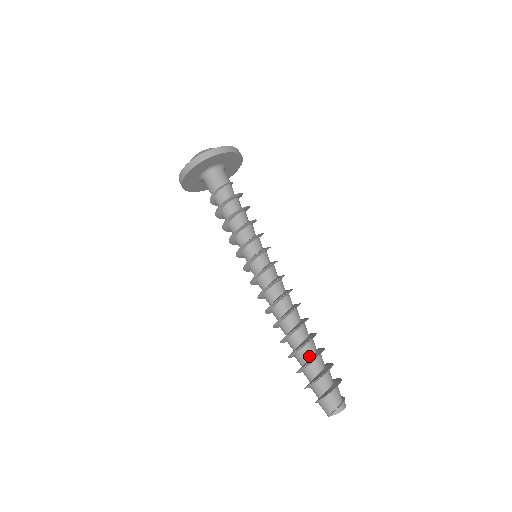
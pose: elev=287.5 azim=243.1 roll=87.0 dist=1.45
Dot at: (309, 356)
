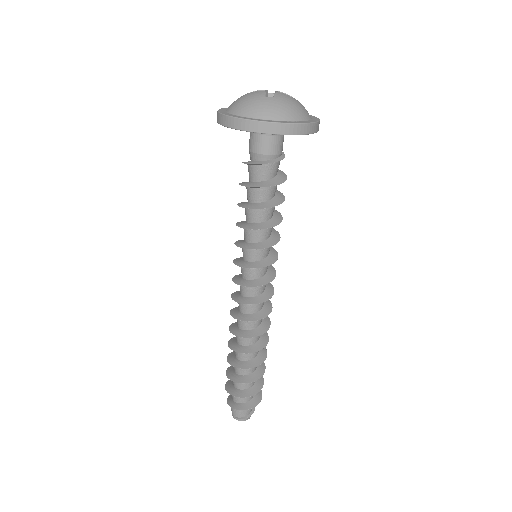
Dot at: (244, 374)
